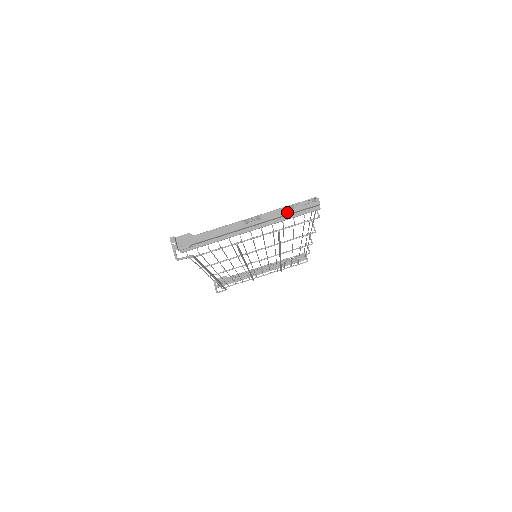
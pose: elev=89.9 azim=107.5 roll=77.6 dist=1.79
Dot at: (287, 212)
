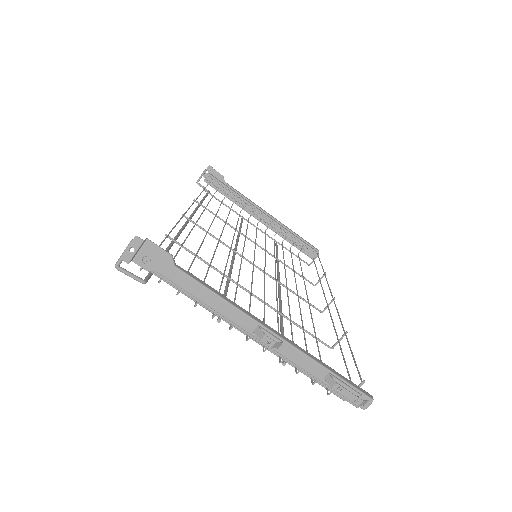
Dot at: (319, 376)
